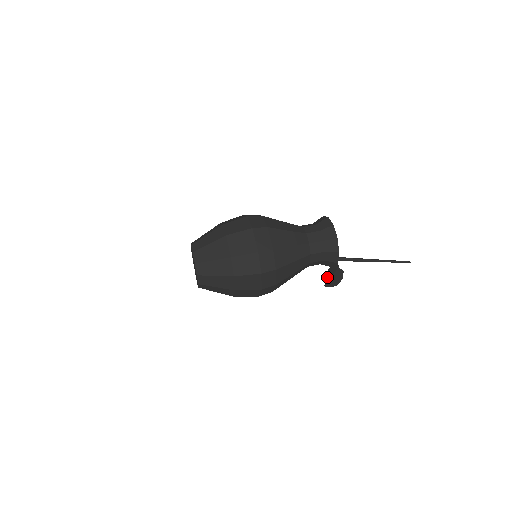
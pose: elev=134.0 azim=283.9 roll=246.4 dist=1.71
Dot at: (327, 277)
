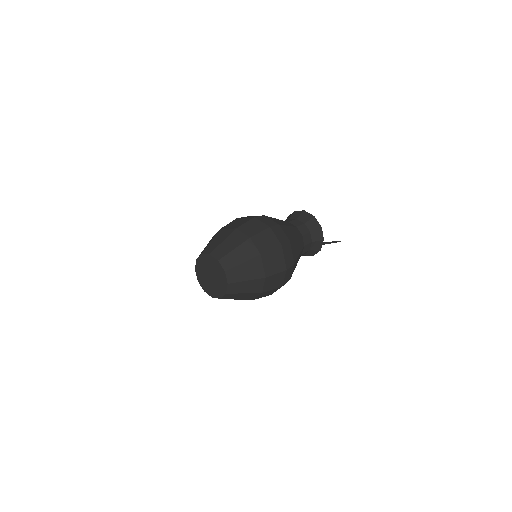
Dot at: occluded
